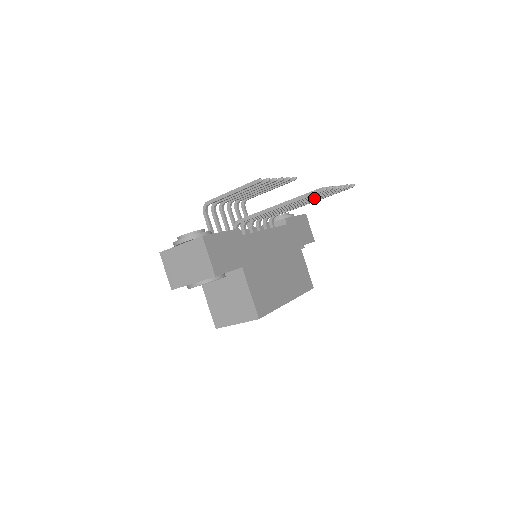
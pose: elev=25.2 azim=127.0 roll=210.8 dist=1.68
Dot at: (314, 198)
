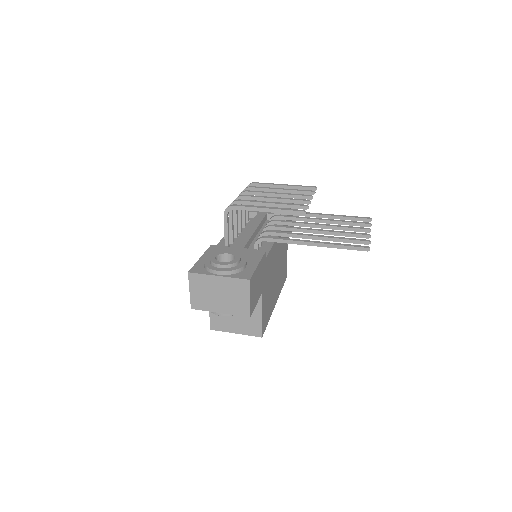
Dot at: (338, 229)
